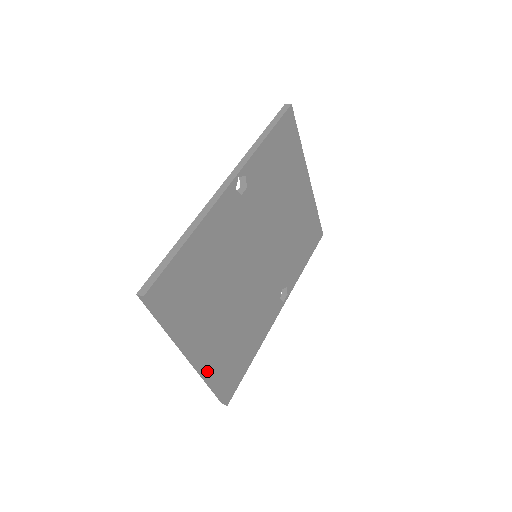
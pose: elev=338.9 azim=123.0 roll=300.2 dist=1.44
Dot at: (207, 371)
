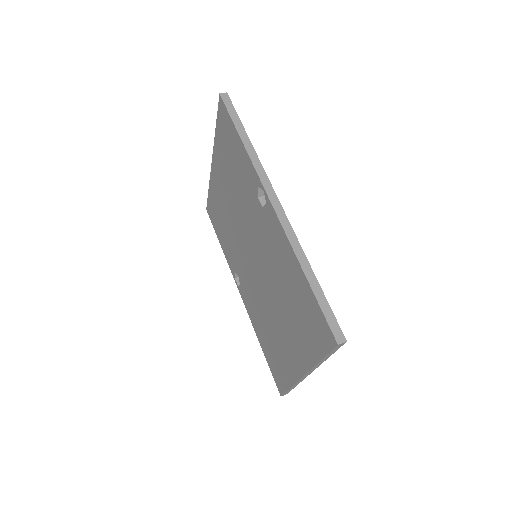
Dot at: occluded
